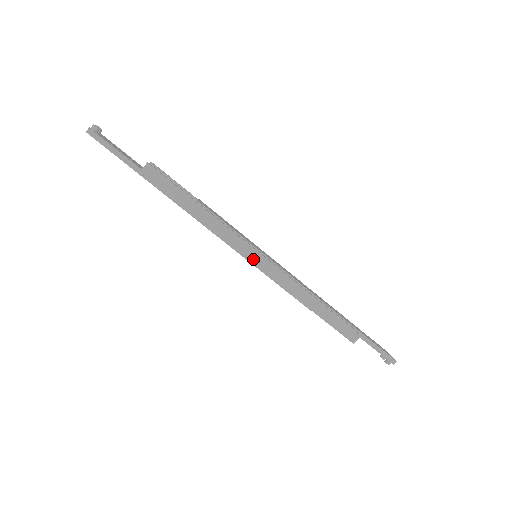
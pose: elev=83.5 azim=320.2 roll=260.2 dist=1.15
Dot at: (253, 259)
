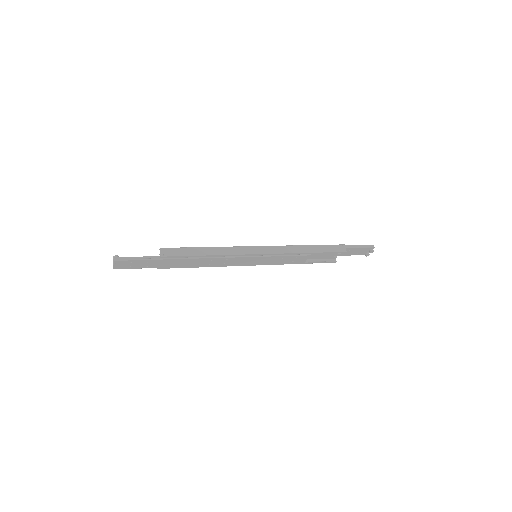
Dot at: (257, 252)
